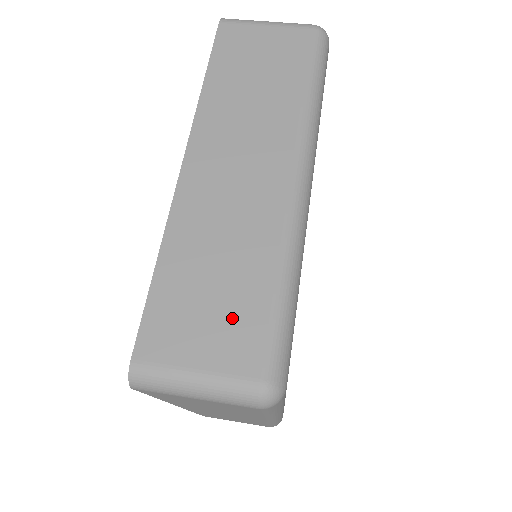
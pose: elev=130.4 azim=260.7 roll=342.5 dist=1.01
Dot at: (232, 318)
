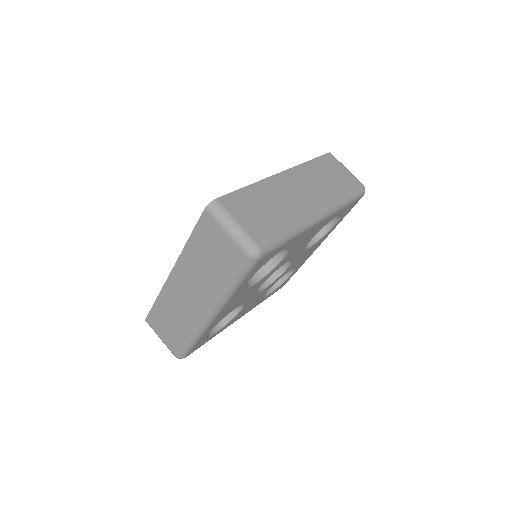
Dot at: (262, 221)
